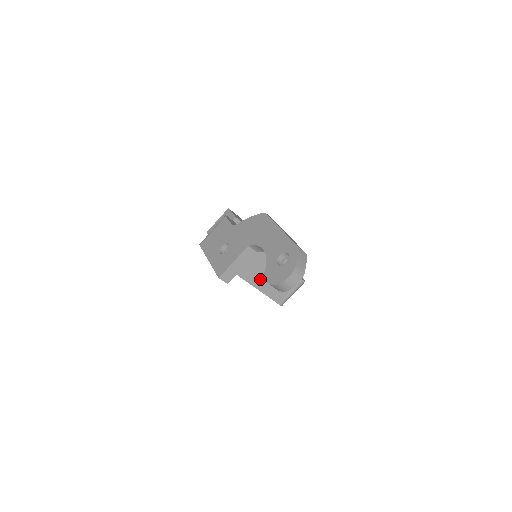
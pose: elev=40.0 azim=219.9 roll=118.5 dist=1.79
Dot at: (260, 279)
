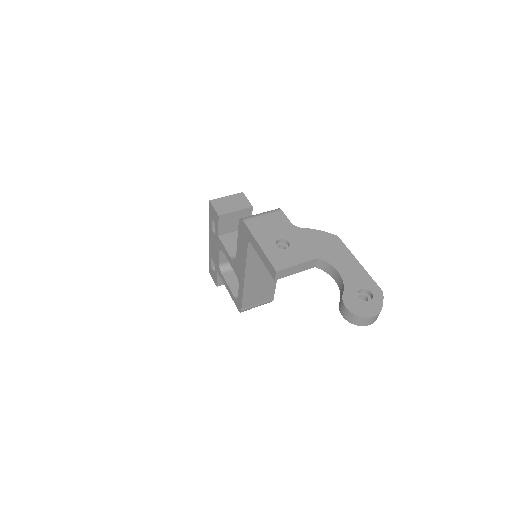
Dot at: (254, 281)
